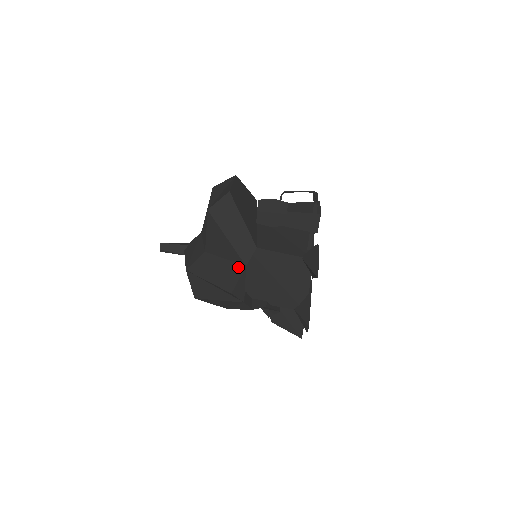
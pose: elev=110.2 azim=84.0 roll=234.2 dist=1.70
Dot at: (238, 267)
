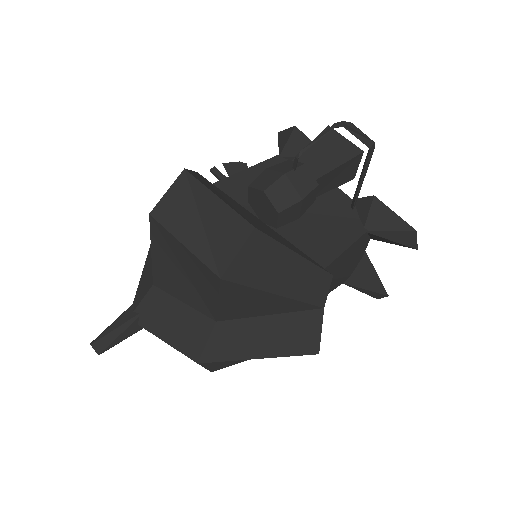
Dot at: (308, 316)
